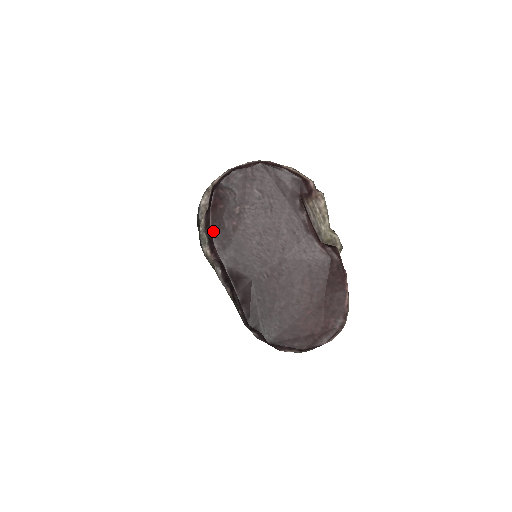
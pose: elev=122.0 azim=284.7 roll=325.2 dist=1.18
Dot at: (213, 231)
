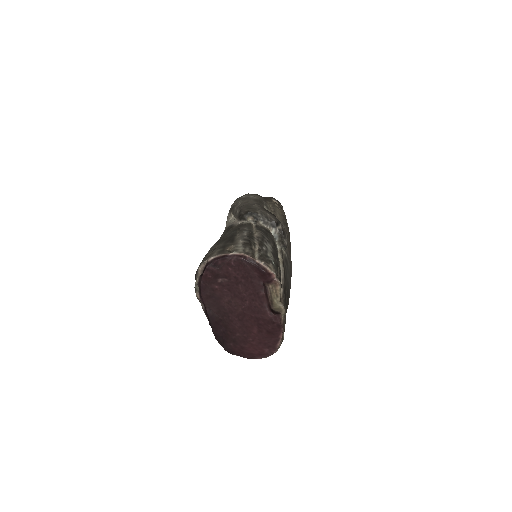
Dot at: (202, 288)
